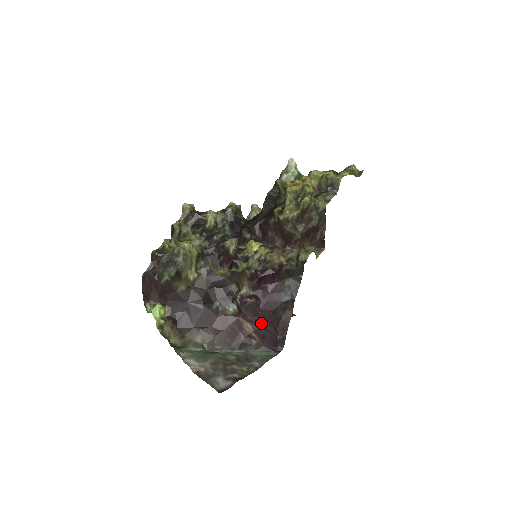
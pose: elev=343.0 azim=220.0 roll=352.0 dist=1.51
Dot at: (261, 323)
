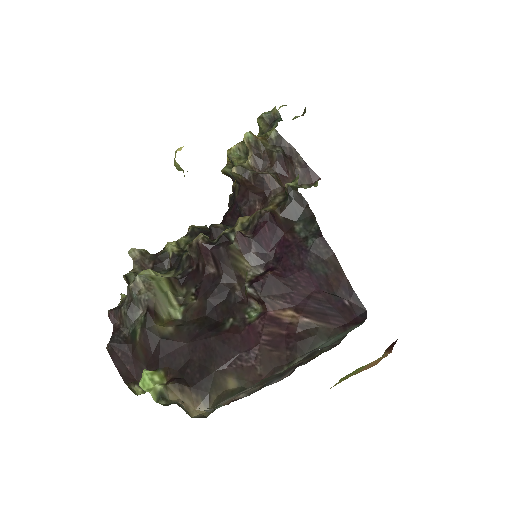
Dot at: (303, 297)
